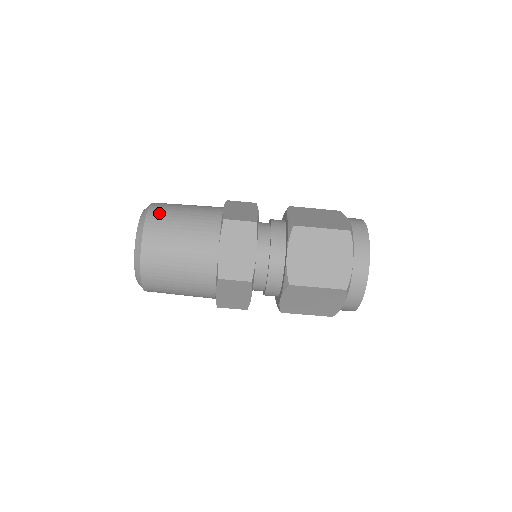
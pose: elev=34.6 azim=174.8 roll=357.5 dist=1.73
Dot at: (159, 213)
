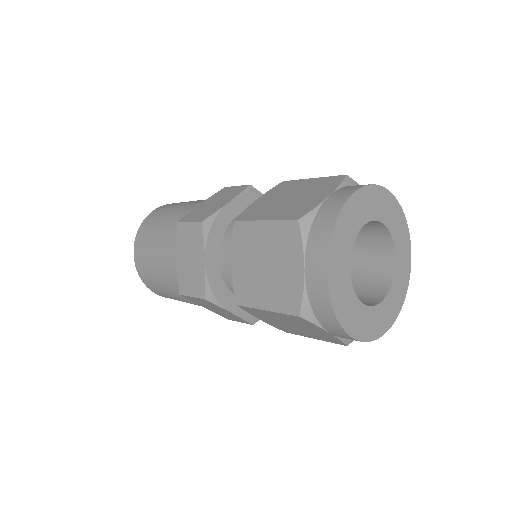
Dot at: occluded
